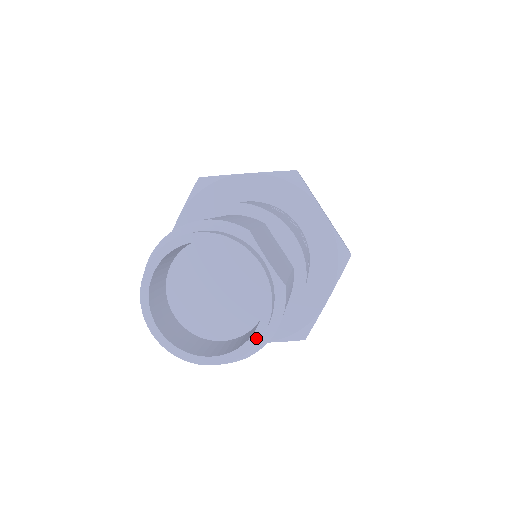
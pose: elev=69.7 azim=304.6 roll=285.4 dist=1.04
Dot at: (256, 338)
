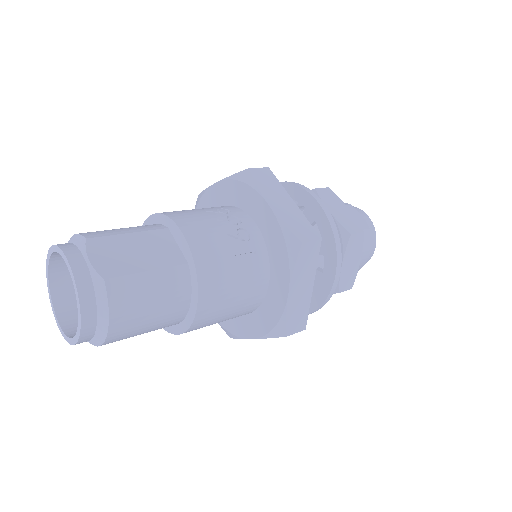
Dot at: (79, 323)
